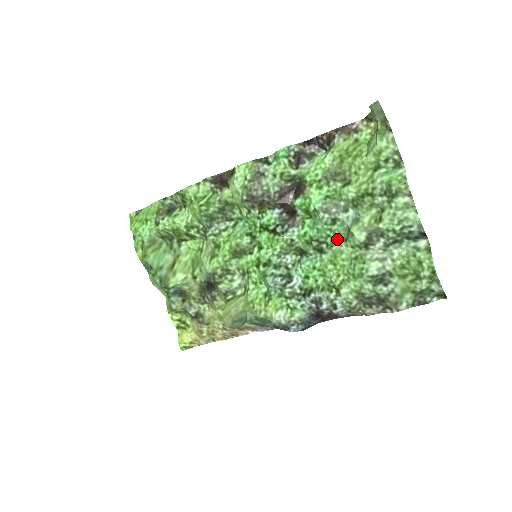
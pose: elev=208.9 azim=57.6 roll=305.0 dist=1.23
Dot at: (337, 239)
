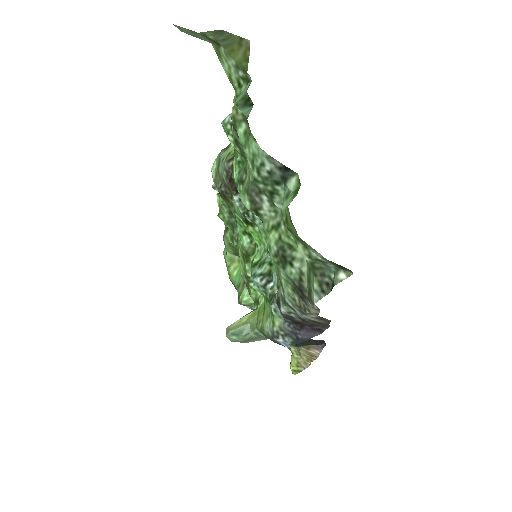
Dot at: occluded
